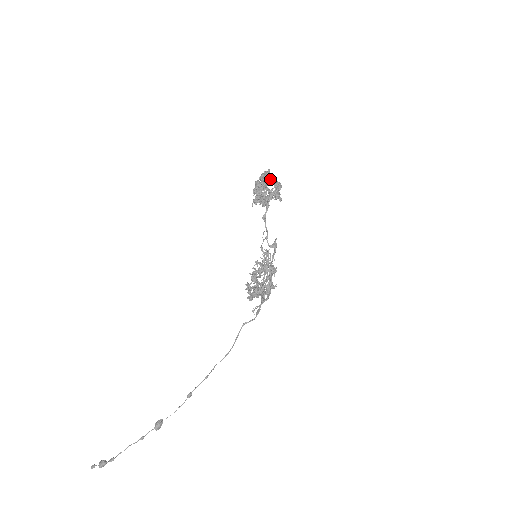
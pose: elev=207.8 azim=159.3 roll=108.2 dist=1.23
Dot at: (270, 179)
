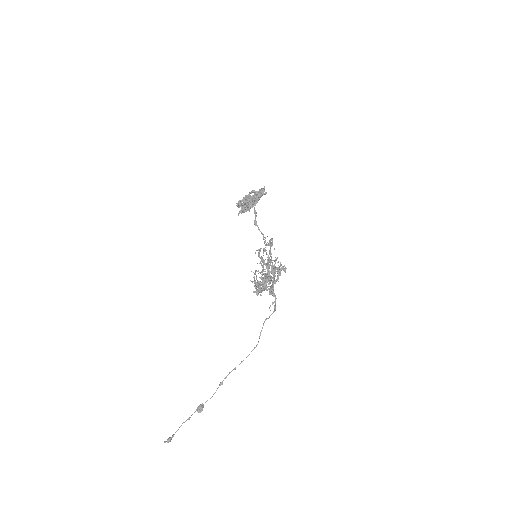
Dot at: occluded
